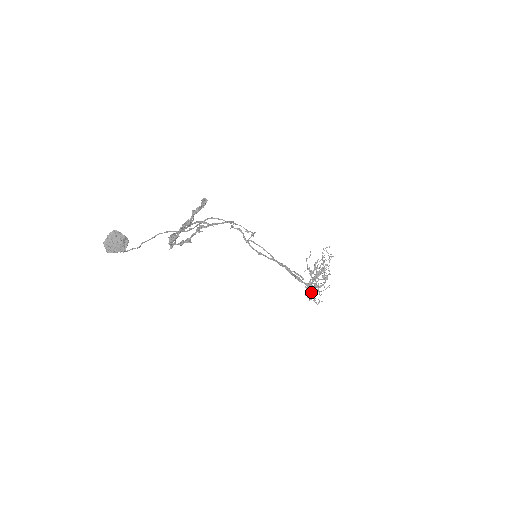
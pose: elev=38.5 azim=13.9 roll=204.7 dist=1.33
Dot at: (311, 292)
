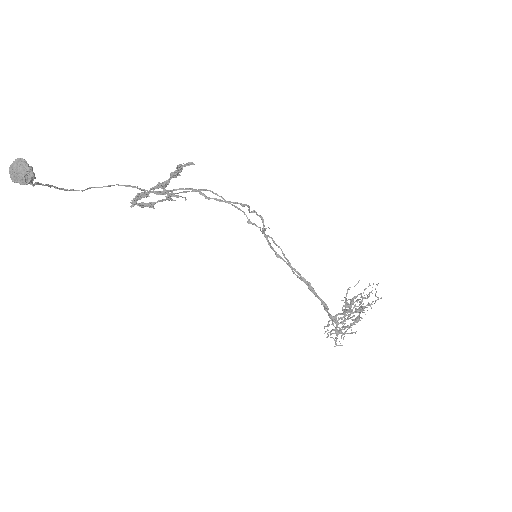
Dot at: occluded
